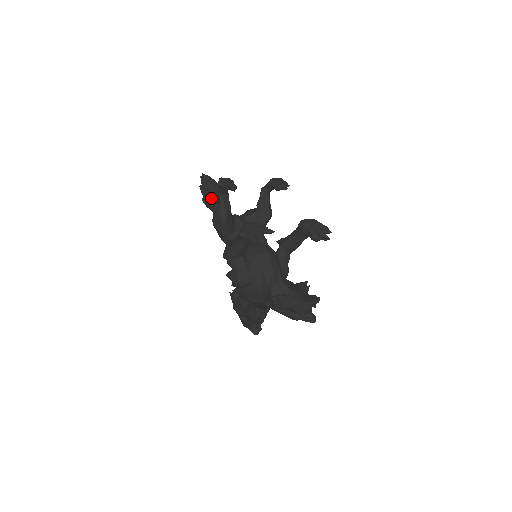
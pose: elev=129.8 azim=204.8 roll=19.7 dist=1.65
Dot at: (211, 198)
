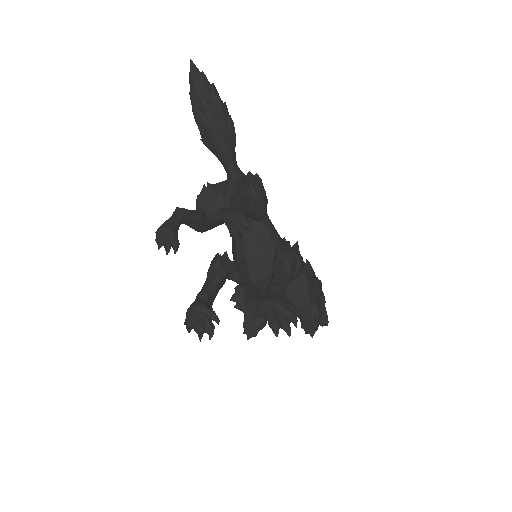
Dot at: (203, 143)
